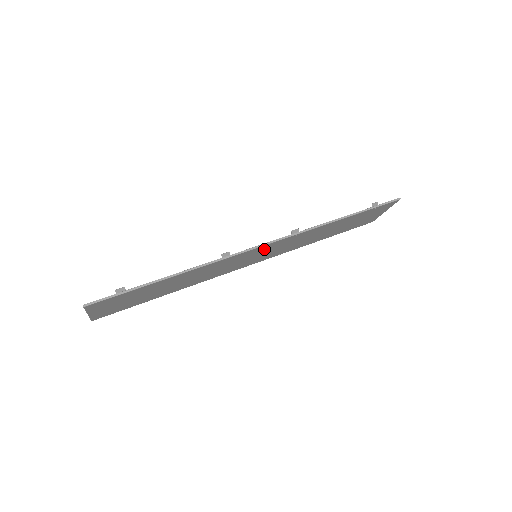
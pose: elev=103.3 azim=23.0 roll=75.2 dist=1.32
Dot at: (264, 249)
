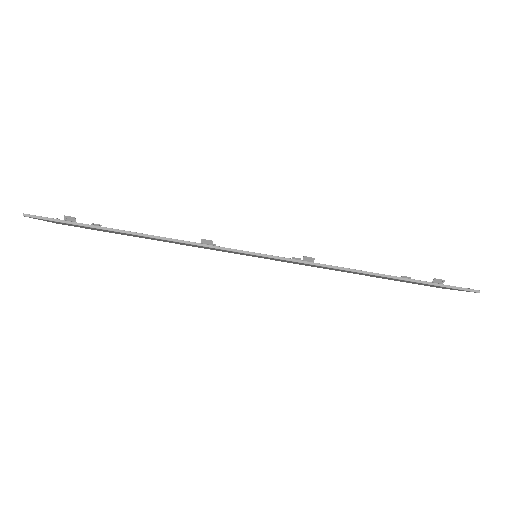
Dot at: occluded
